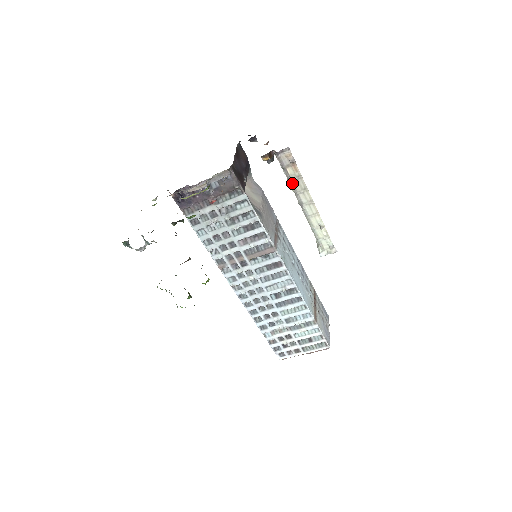
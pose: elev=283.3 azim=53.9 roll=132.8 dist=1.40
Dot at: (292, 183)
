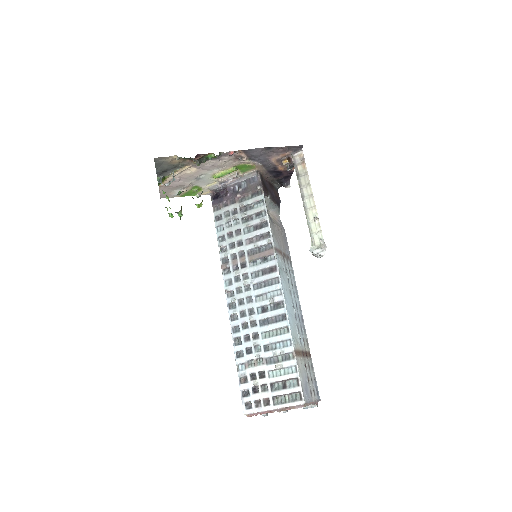
Dot at: (299, 178)
